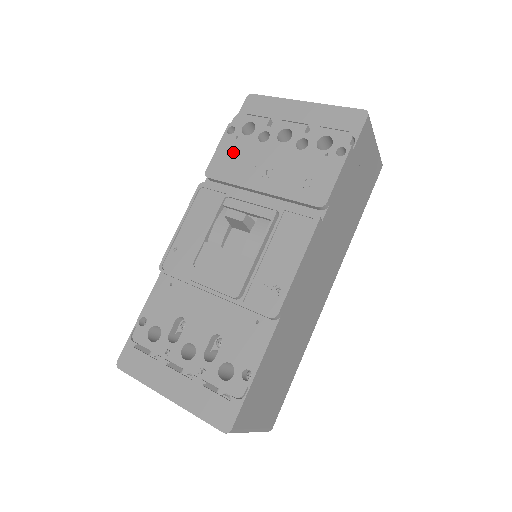
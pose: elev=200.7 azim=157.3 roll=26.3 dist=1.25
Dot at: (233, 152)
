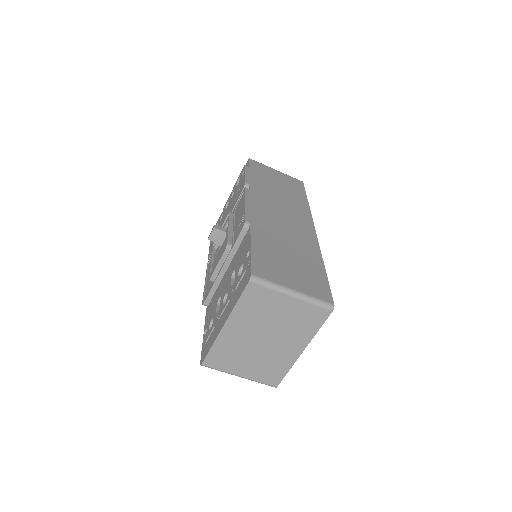
Dot at: occluded
